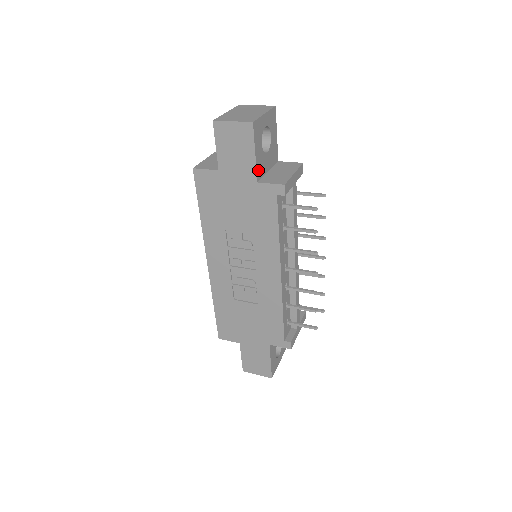
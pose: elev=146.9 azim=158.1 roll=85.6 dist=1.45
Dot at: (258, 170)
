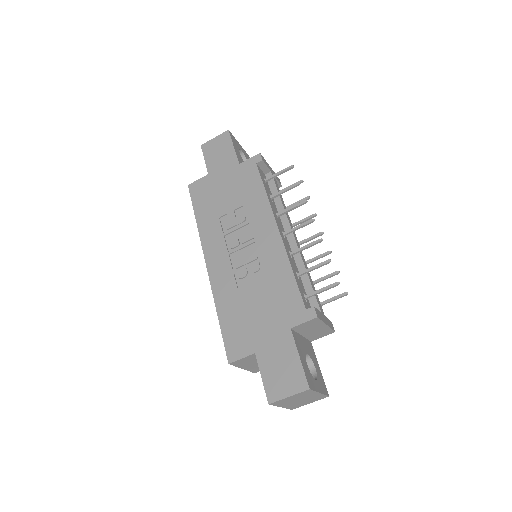
Dot at: (239, 160)
